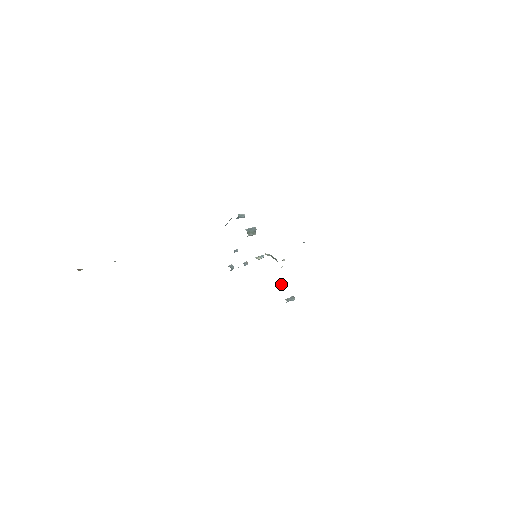
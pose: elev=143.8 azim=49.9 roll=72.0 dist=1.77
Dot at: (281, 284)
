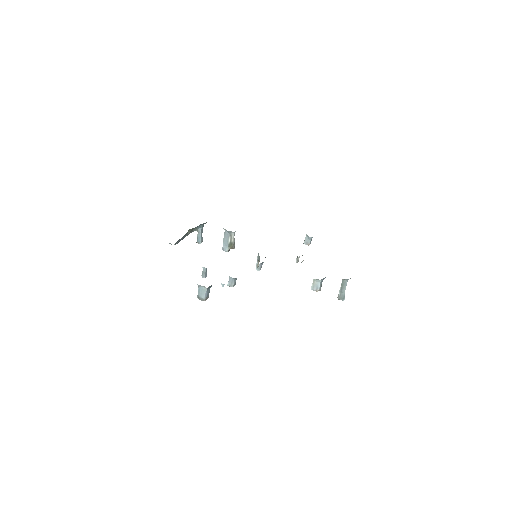
Dot at: occluded
